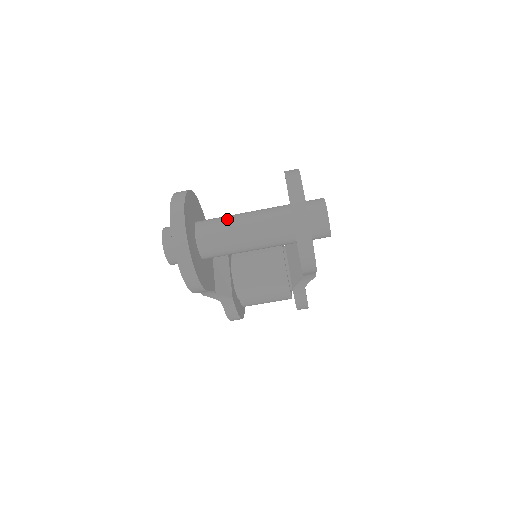
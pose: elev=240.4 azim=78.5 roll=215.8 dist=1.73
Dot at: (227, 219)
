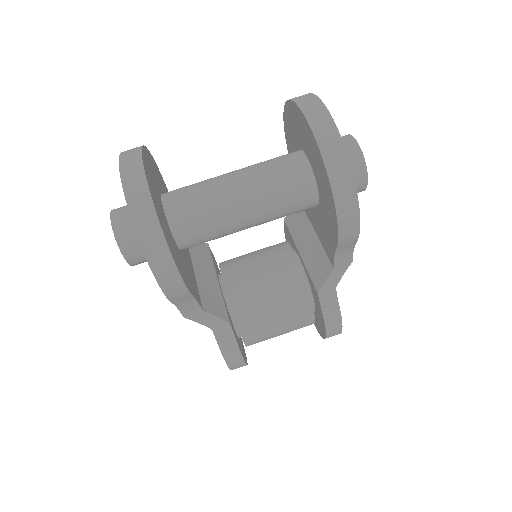
Dot at: (209, 179)
